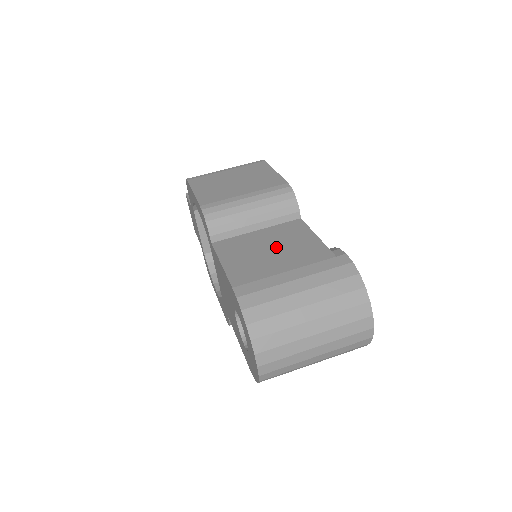
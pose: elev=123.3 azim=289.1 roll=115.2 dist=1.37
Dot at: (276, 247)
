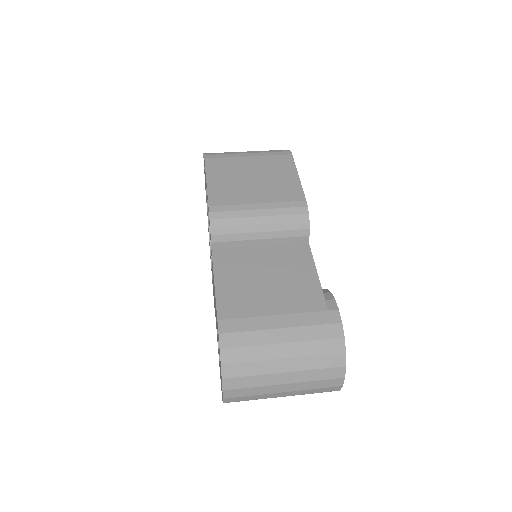
Dot at: (273, 277)
